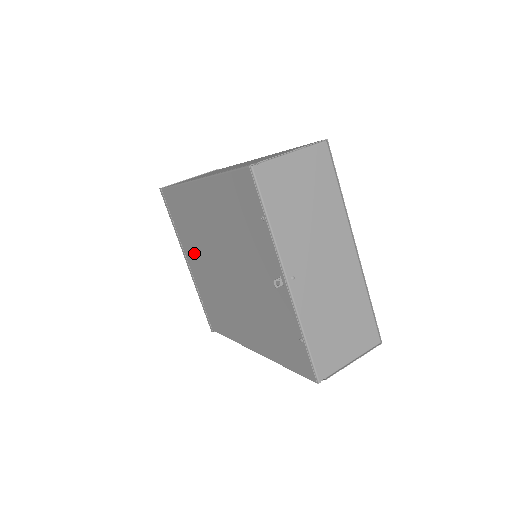
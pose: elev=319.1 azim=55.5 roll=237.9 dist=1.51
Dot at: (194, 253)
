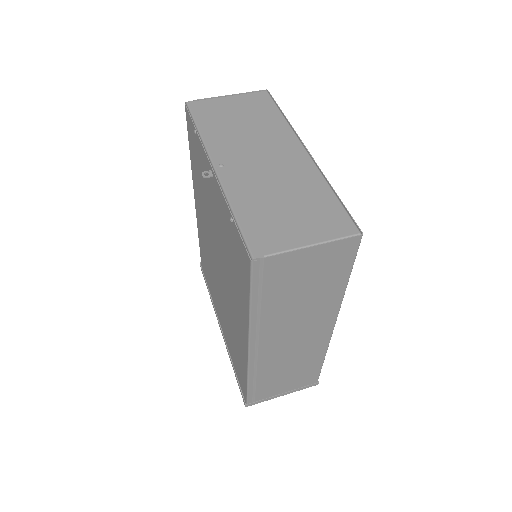
Dot at: (216, 299)
